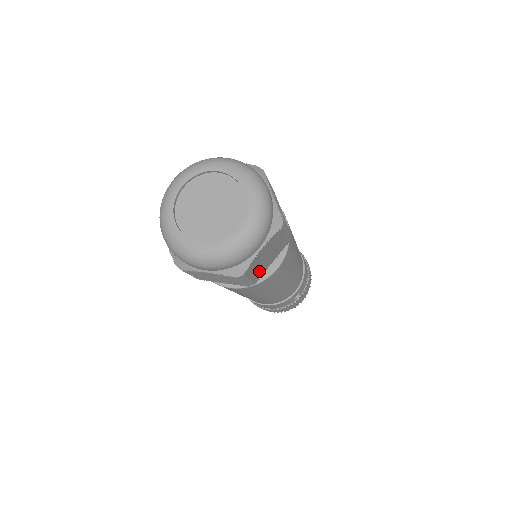
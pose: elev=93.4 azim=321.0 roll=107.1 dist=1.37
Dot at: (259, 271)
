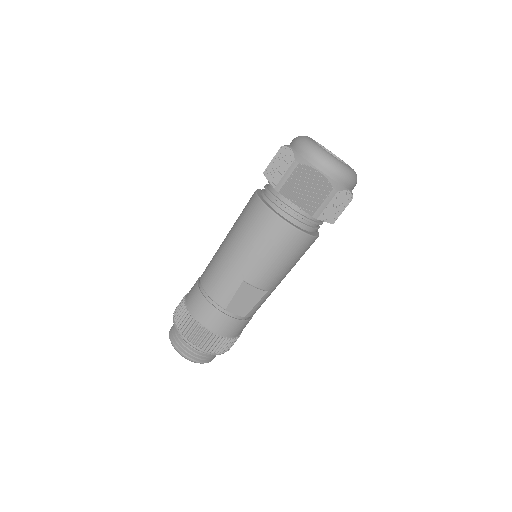
Dot at: occluded
